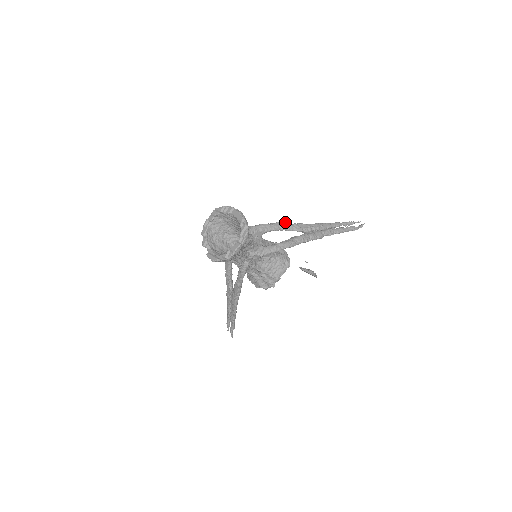
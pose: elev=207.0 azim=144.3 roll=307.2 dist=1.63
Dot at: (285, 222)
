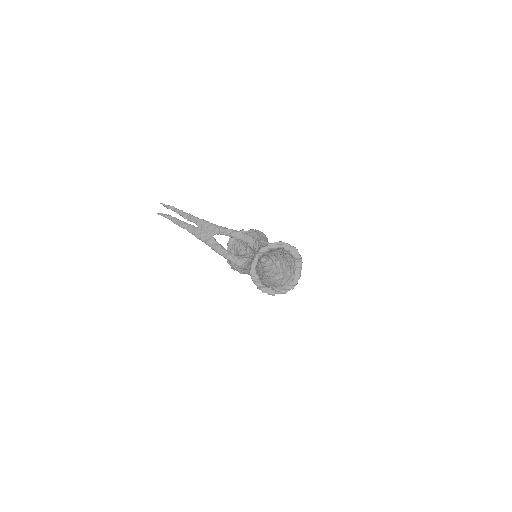
Dot at: occluded
